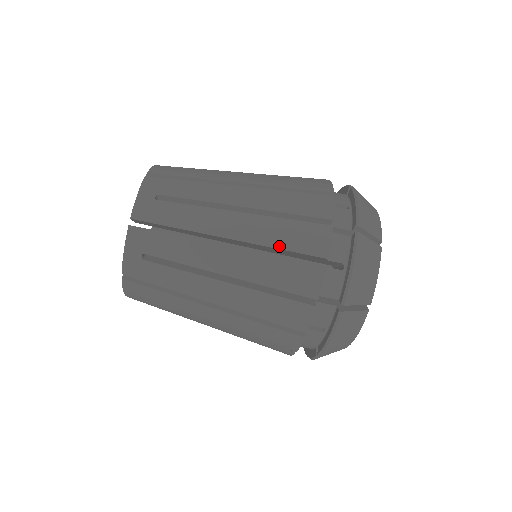
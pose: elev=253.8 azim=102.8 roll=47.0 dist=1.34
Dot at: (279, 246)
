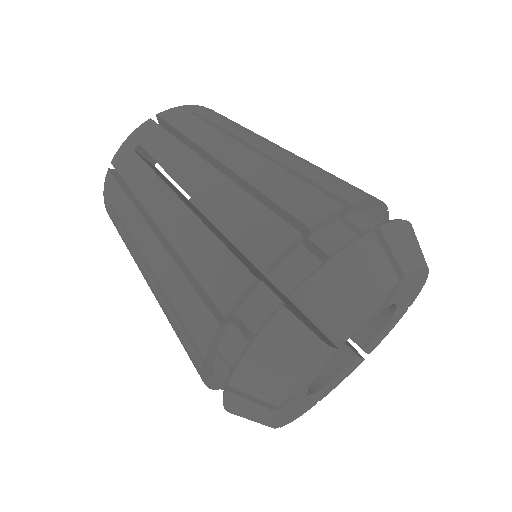
Dot at: (330, 173)
